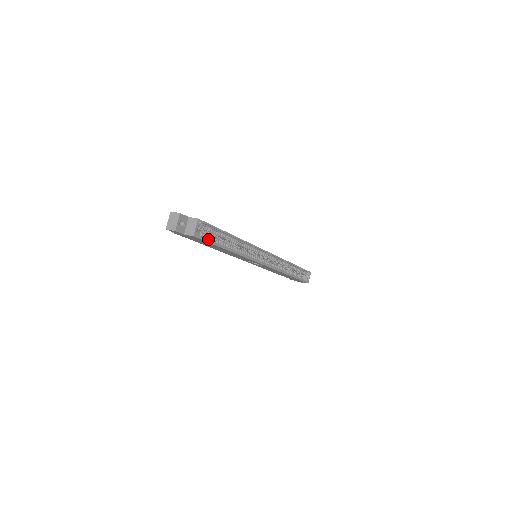
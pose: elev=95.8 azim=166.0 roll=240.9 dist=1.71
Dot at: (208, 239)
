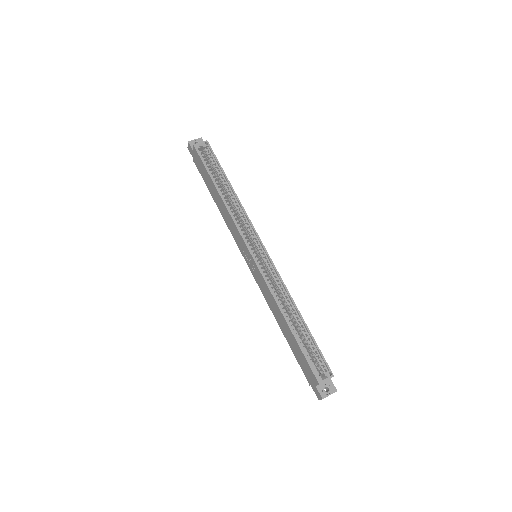
Dot at: (205, 163)
